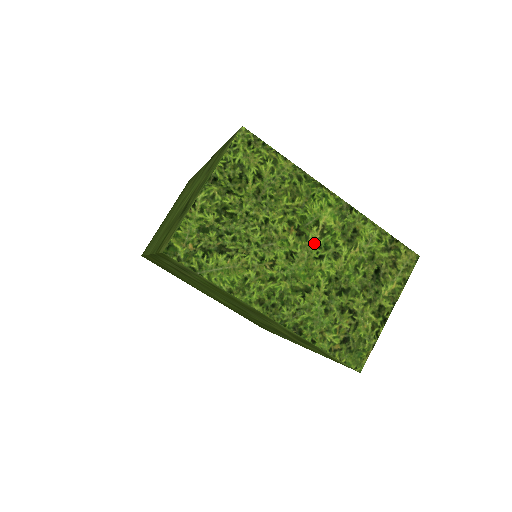
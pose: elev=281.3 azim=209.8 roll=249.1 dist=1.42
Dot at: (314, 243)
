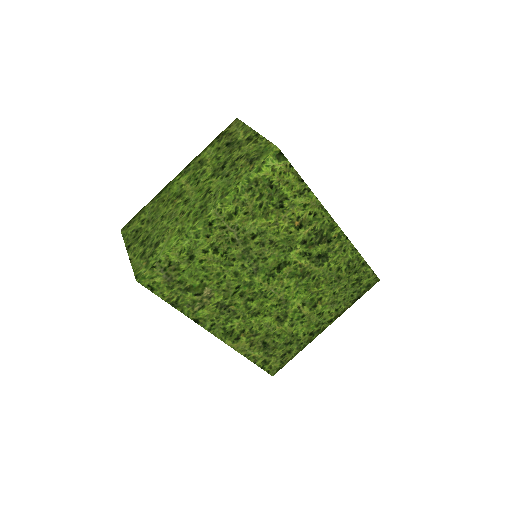
Dot at: (189, 187)
